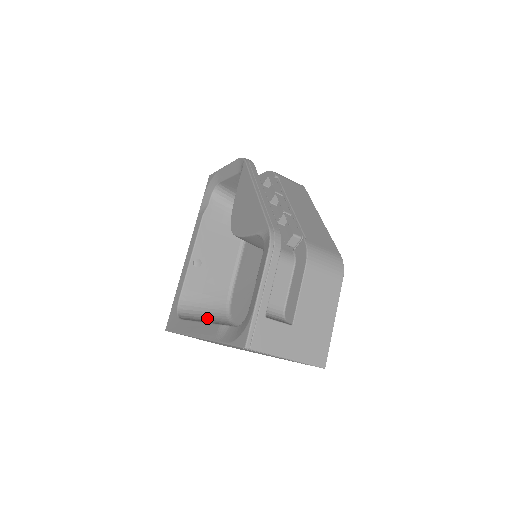
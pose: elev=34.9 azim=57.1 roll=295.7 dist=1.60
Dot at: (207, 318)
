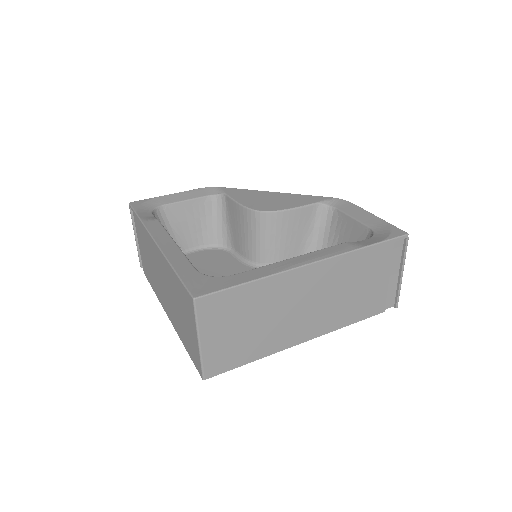
Dot at: occluded
